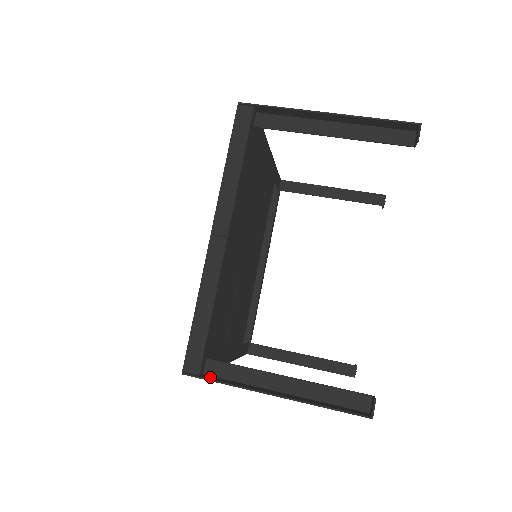
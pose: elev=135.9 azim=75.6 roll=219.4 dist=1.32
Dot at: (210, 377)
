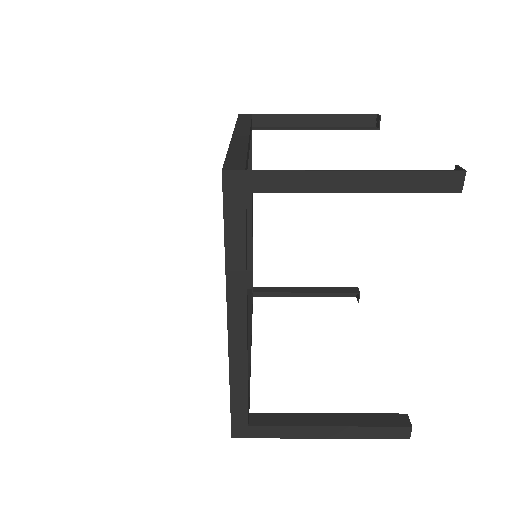
Dot at: (257, 182)
